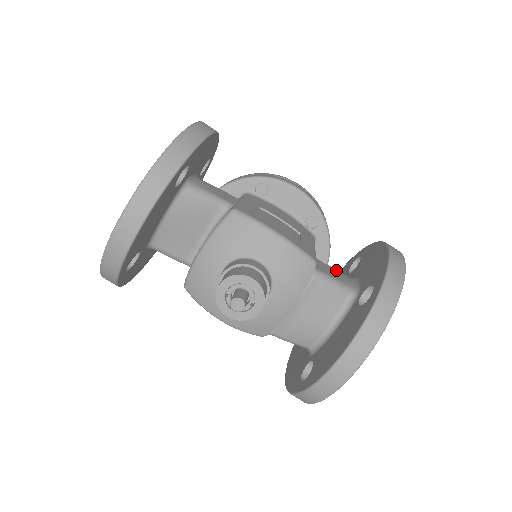
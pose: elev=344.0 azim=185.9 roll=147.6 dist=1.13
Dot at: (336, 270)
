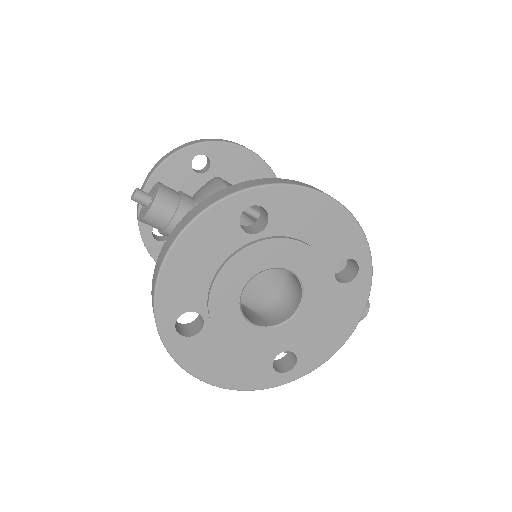
Dot at: occluded
